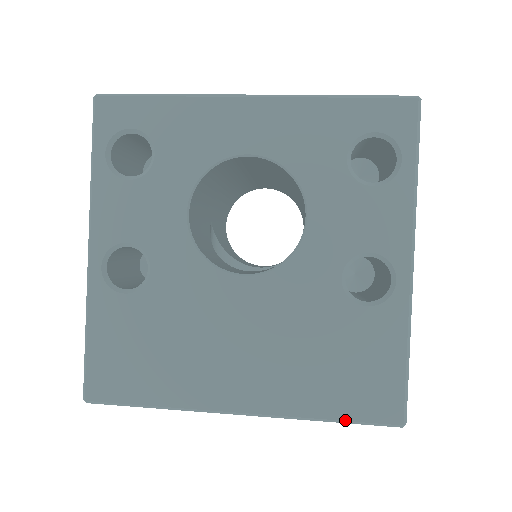
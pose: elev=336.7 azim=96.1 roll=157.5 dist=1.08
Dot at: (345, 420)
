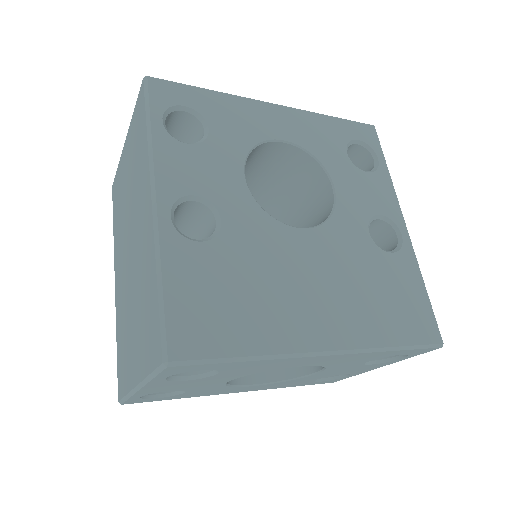
Dot at: (407, 345)
